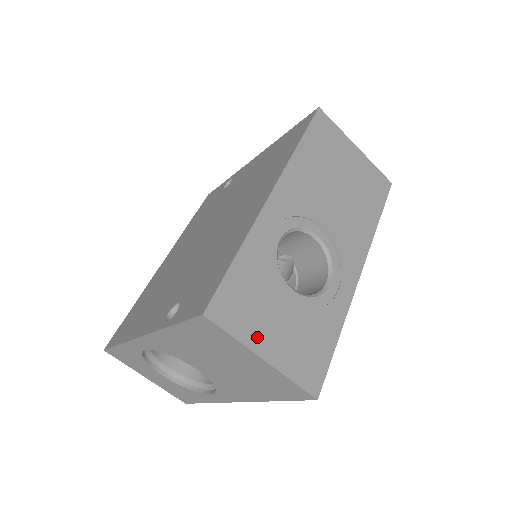
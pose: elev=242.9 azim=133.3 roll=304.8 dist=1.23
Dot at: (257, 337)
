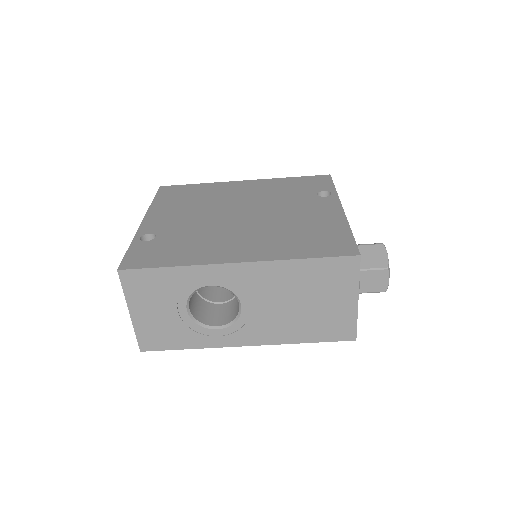
Dot at: (137, 304)
